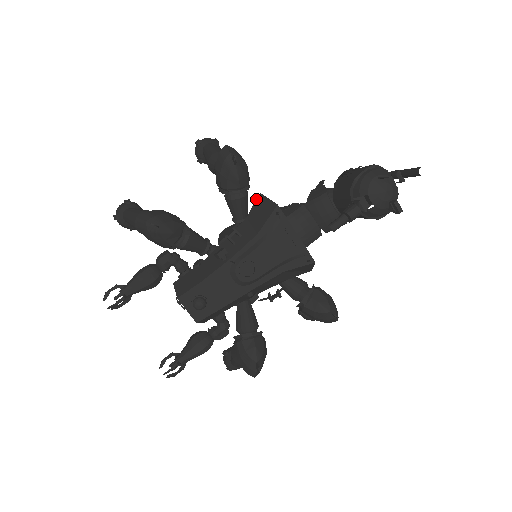
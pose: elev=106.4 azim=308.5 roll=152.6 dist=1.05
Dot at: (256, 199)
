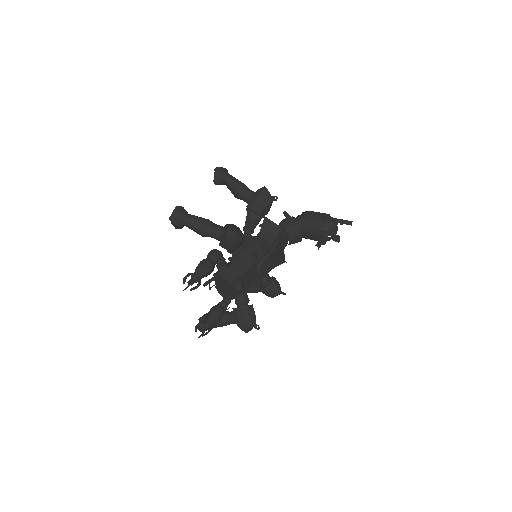
Dot at: (263, 220)
